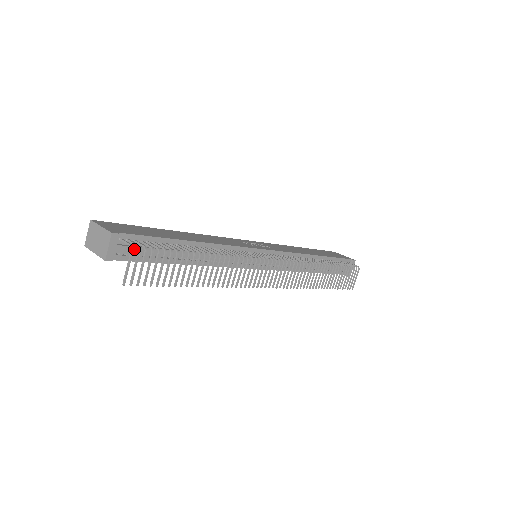
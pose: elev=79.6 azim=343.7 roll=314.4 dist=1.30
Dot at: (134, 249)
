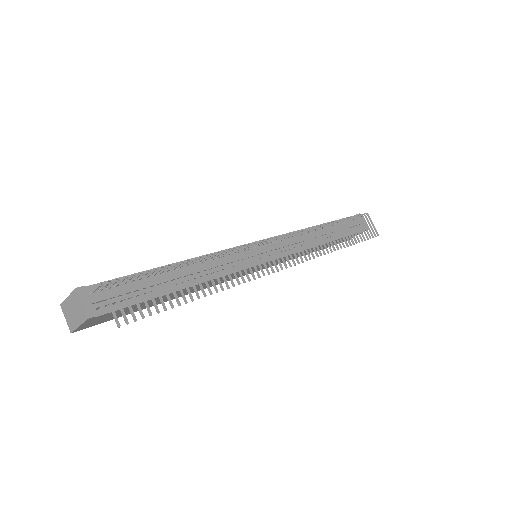
Dot at: (112, 295)
